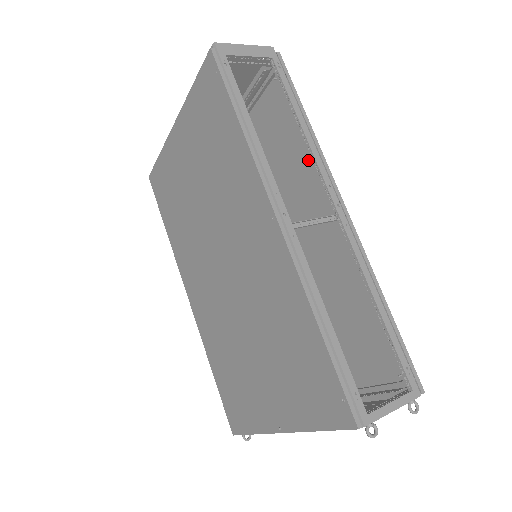
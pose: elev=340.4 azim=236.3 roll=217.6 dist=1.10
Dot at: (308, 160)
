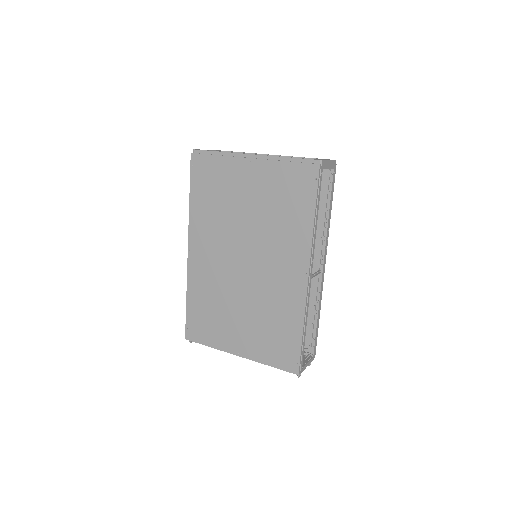
Dot at: (317, 229)
